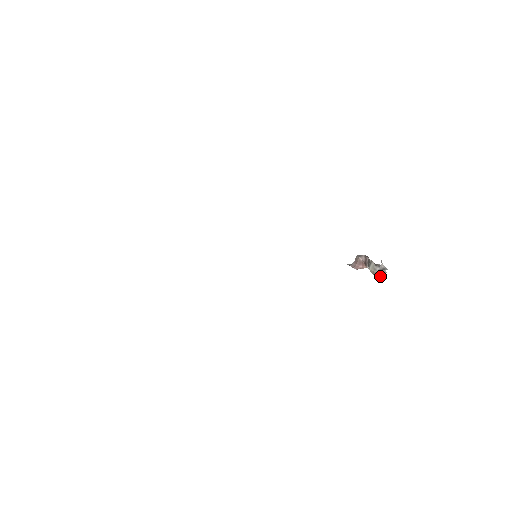
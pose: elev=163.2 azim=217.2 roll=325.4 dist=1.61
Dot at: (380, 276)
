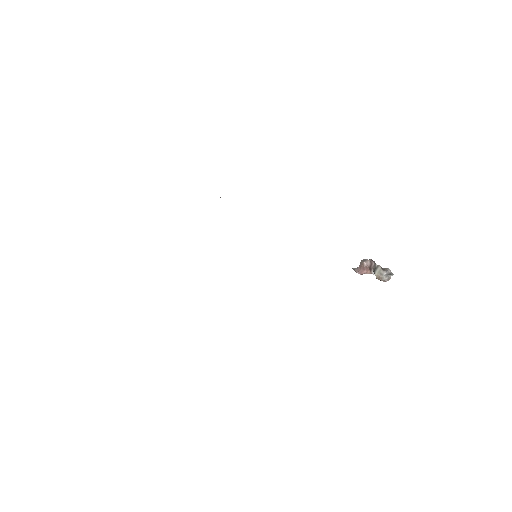
Dot at: occluded
